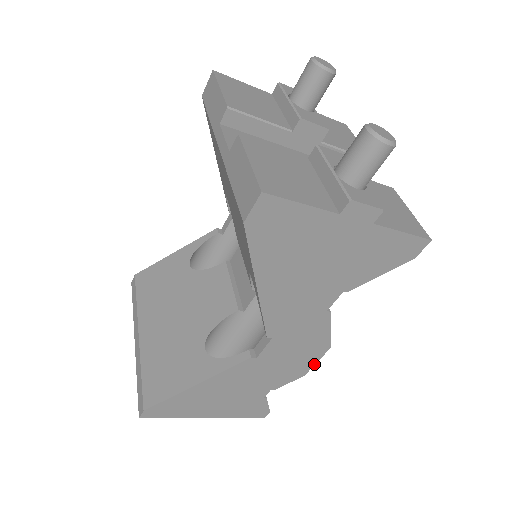
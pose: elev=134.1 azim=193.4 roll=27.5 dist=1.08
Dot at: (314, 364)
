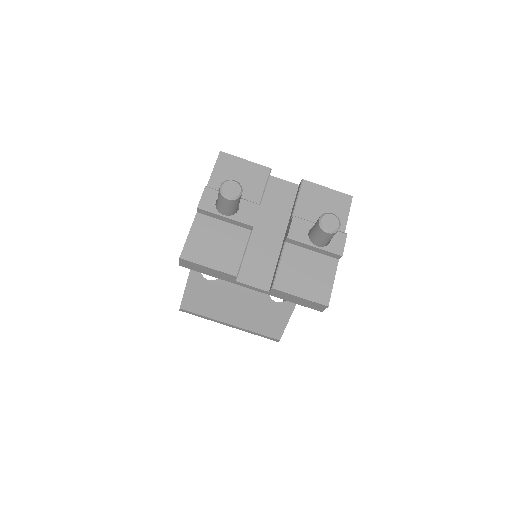
Dot at: occluded
